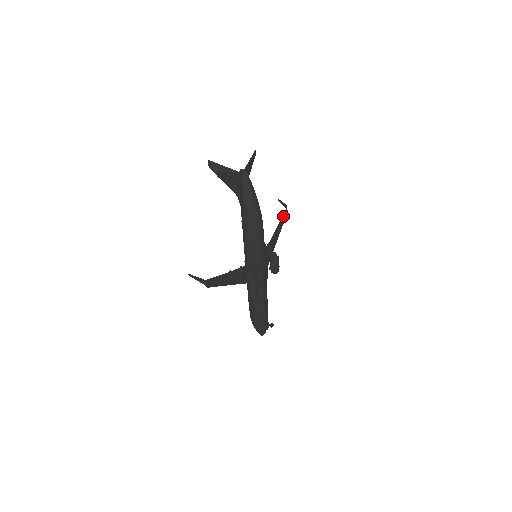
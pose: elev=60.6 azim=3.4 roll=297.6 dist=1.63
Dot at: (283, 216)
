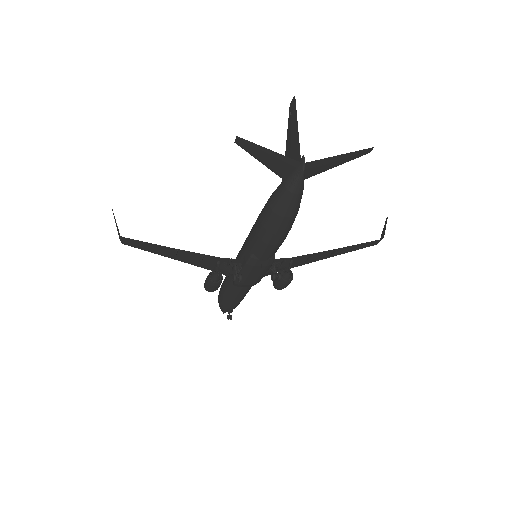
Dot at: (360, 244)
